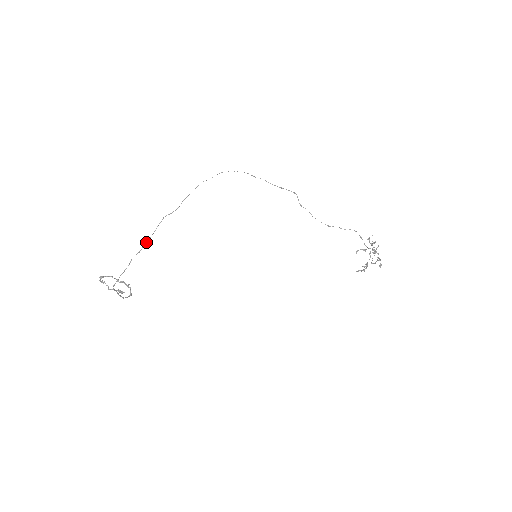
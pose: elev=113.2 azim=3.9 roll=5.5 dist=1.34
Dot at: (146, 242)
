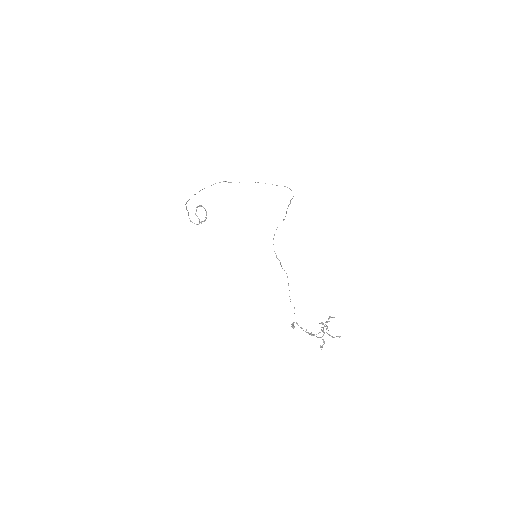
Dot at: occluded
